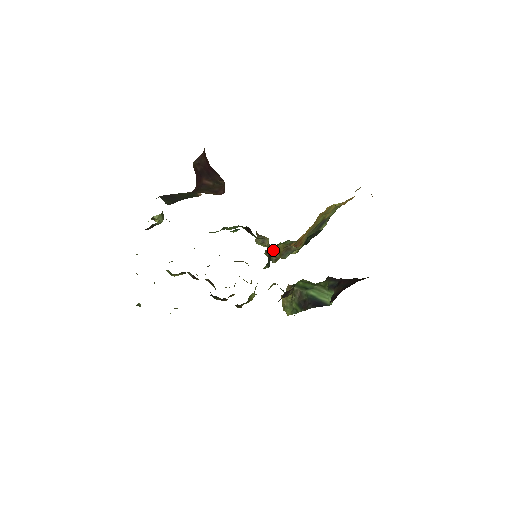
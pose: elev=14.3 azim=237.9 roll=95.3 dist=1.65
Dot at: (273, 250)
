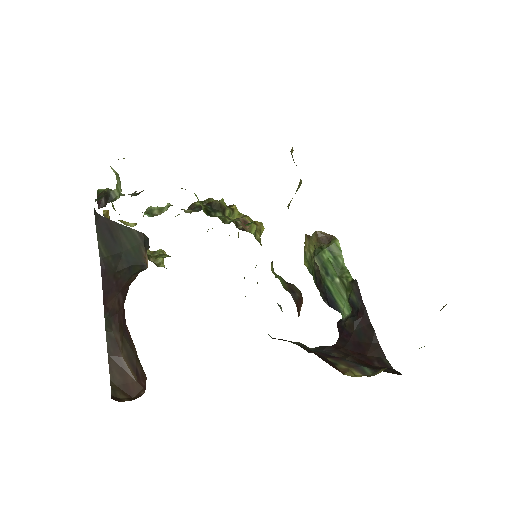
Dot at: occluded
